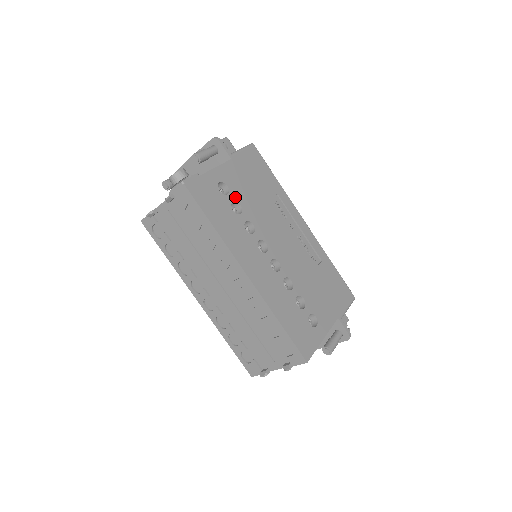
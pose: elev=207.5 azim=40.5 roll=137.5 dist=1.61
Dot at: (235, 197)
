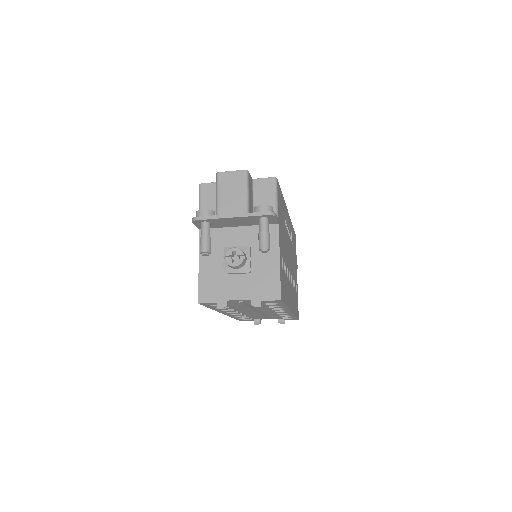
Dot at: occluded
